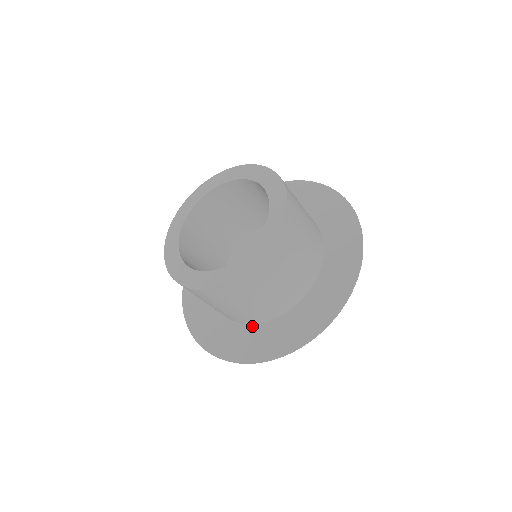
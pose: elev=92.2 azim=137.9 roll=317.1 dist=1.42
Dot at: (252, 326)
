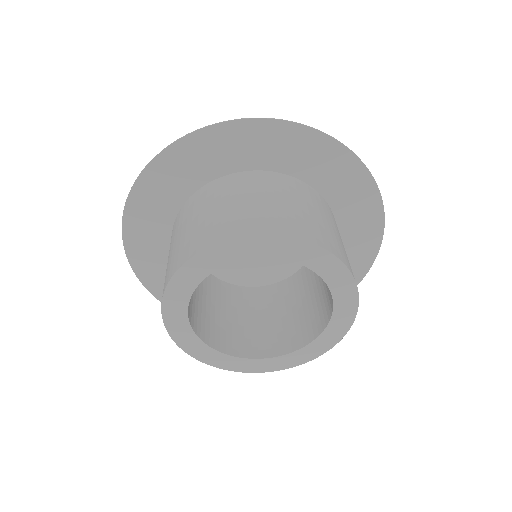
Dot at: occluded
